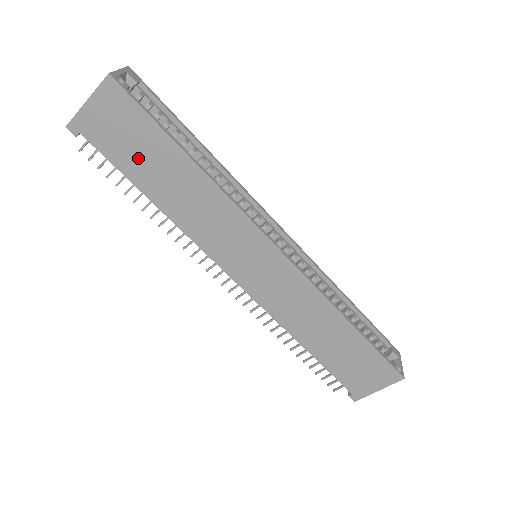
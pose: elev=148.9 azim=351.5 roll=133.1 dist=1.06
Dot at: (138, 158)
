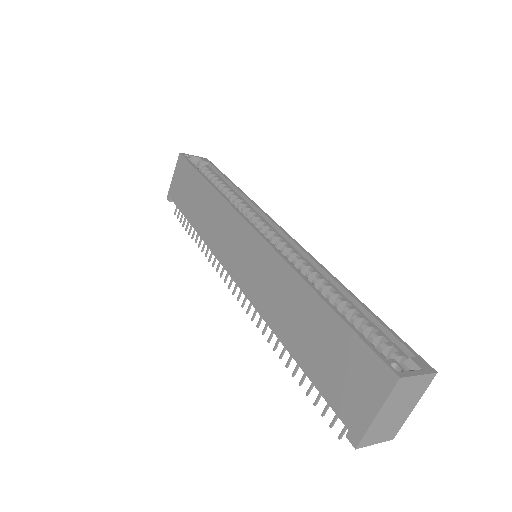
Dot at: (188, 198)
